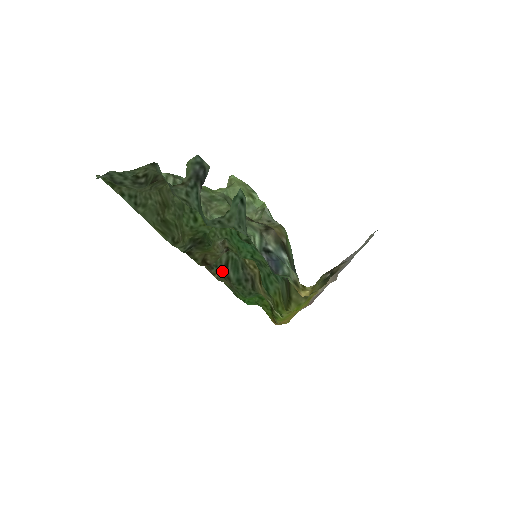
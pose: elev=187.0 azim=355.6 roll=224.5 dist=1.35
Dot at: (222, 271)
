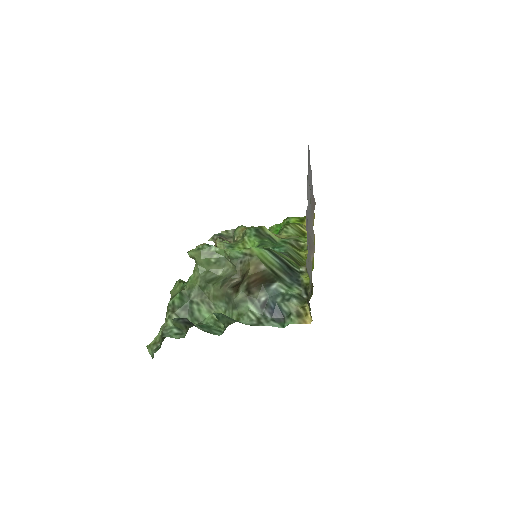
Dot at: occluded
